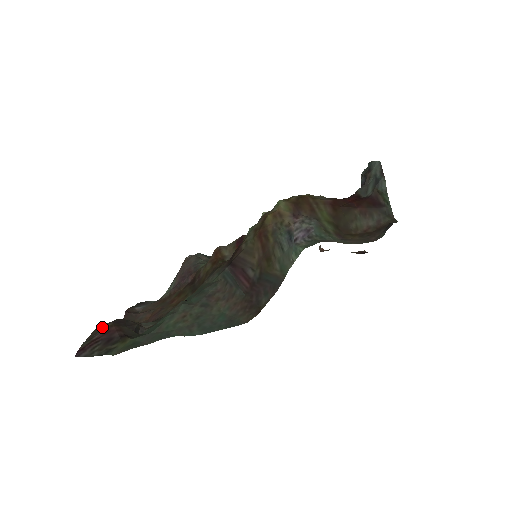
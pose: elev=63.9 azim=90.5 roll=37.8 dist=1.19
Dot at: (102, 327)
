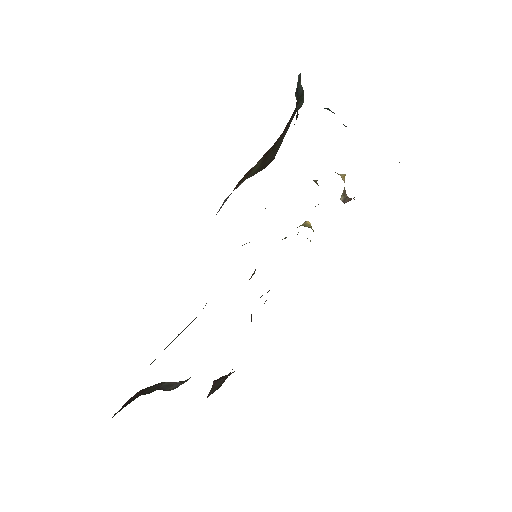
Dot at: occluded
